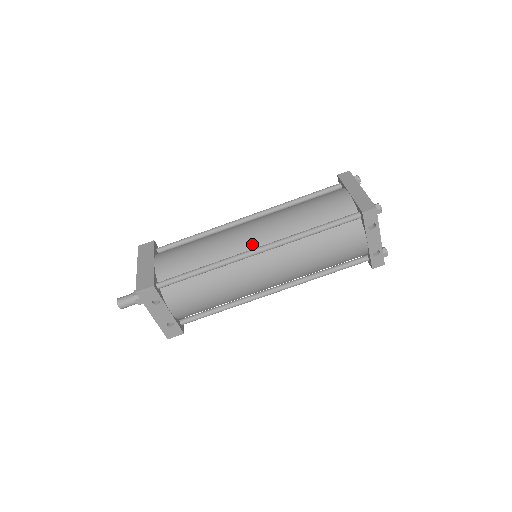
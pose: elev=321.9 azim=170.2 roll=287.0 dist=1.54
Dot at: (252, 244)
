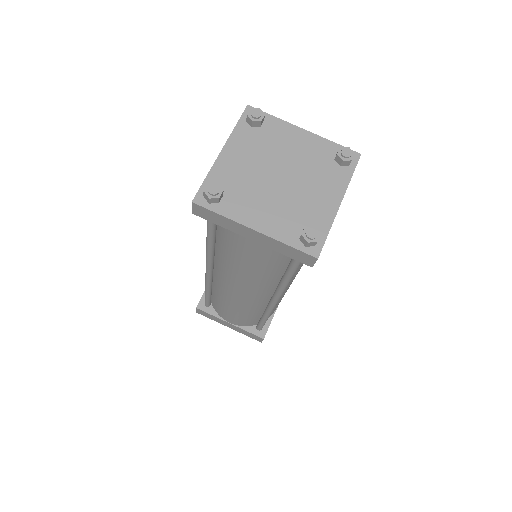
Dot at: (262, 298)
